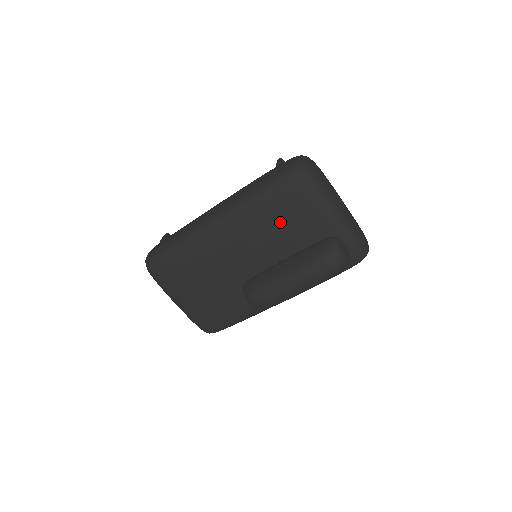
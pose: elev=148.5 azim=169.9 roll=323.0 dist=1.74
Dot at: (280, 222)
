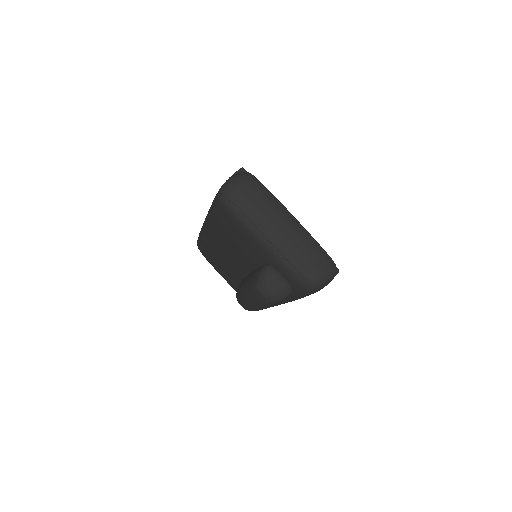
Dot at: (232, 240)
